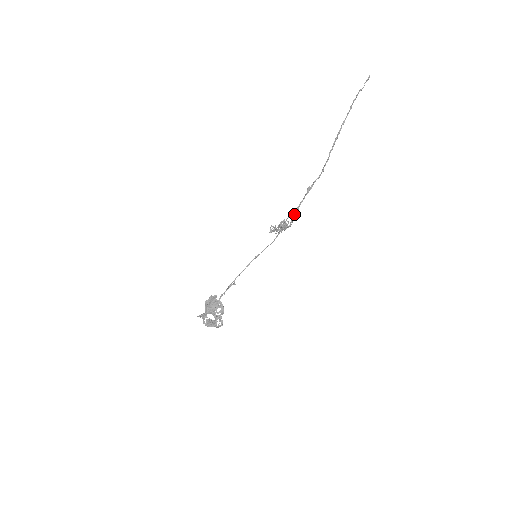
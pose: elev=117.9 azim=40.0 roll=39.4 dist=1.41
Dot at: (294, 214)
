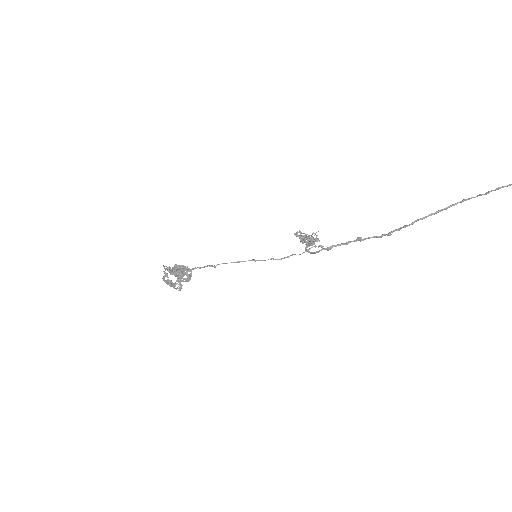
Dot at: (324, 248)
